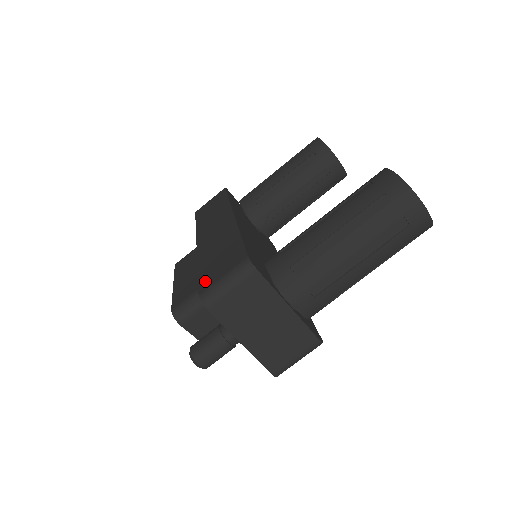
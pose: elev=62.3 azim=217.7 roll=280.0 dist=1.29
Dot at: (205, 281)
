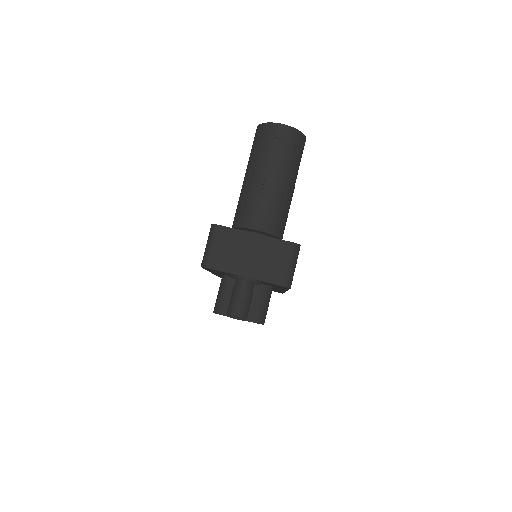
Dot at: occluded
